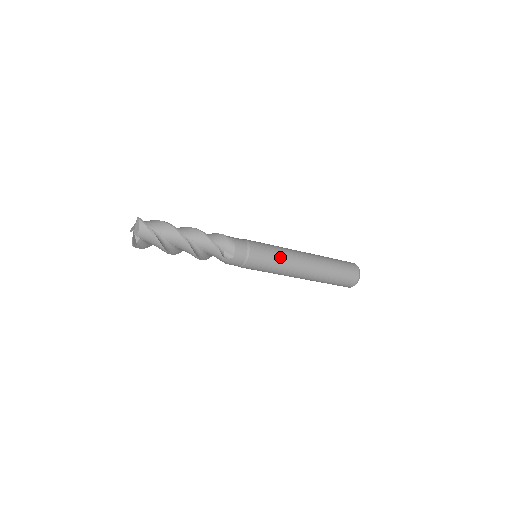
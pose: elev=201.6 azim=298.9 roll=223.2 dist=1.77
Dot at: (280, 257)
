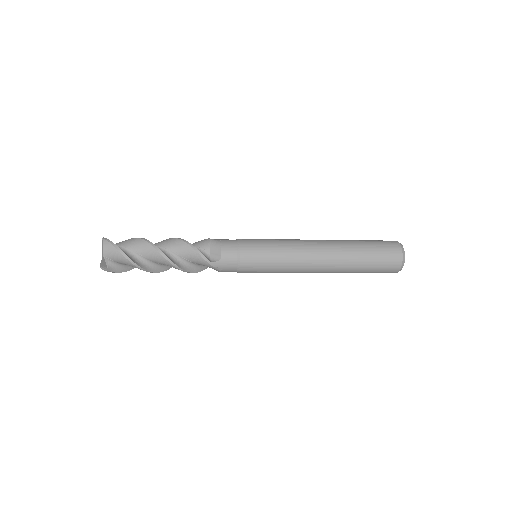
Dot at: (282, 247)
